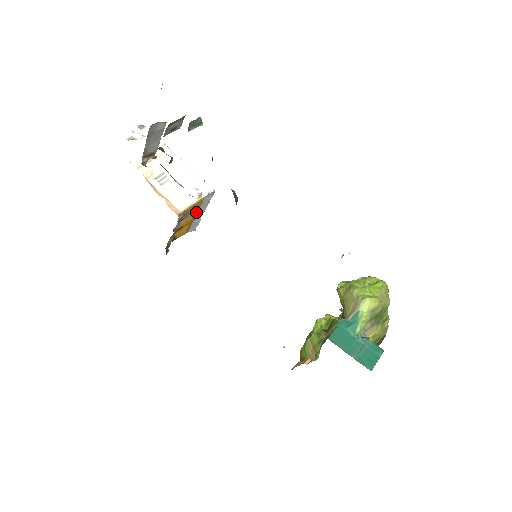
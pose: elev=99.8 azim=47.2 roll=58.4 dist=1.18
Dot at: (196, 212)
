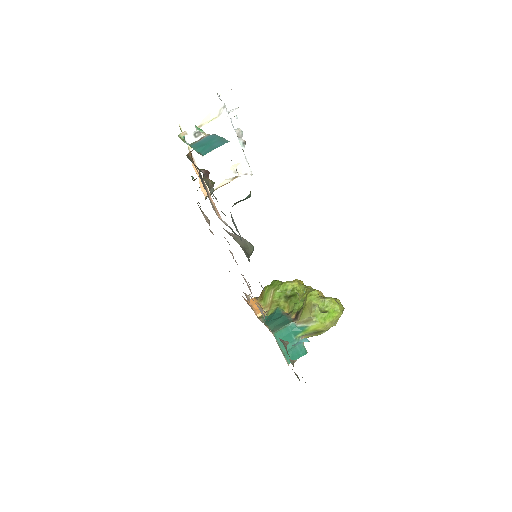
Dot at: occluded
